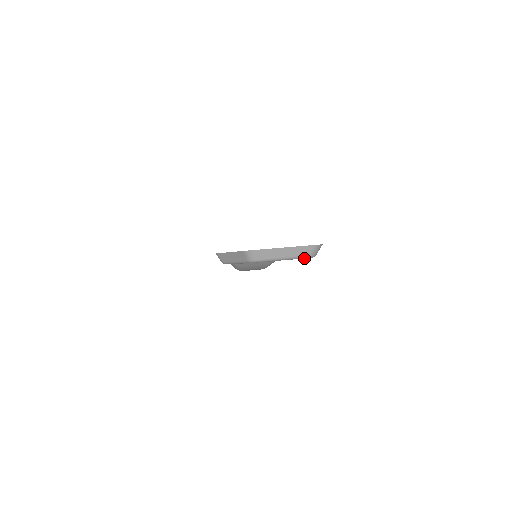
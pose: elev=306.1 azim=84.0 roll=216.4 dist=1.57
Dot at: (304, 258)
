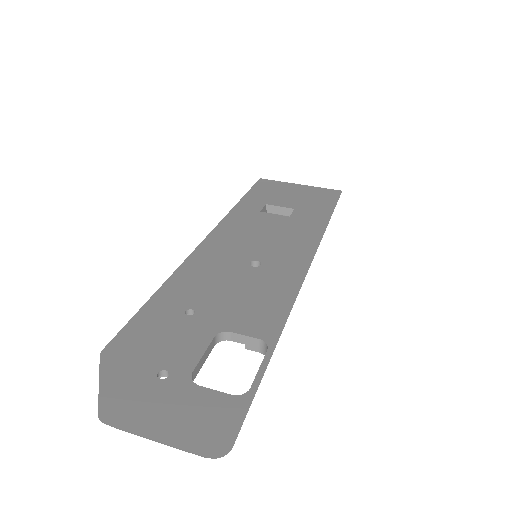
Dot at: occluded
